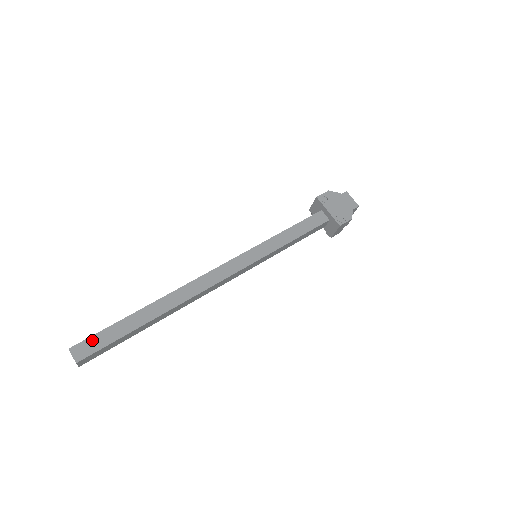
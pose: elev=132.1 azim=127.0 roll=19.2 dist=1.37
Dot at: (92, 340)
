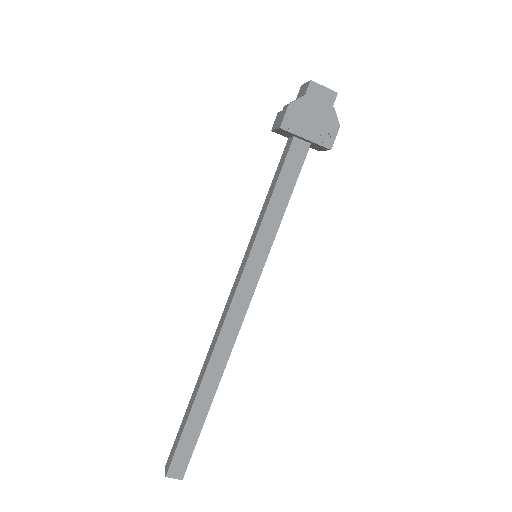
Dot at: (177, 457)
